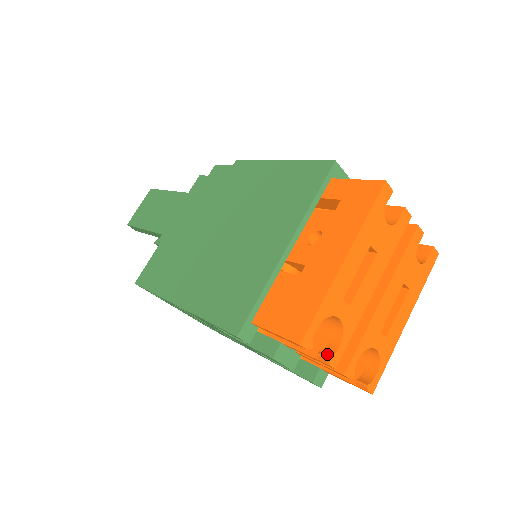
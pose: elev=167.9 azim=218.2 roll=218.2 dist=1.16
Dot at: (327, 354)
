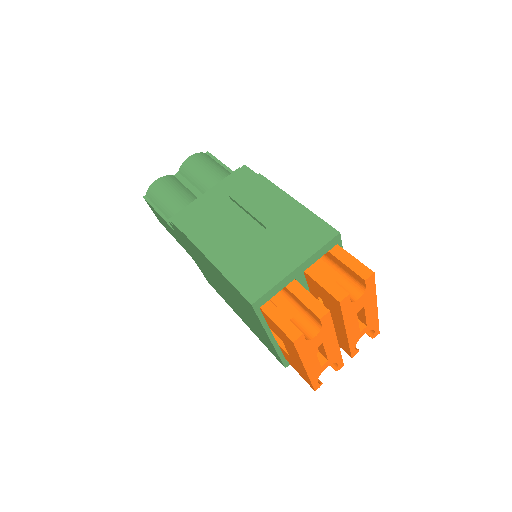
Dot at: (334, 367)
